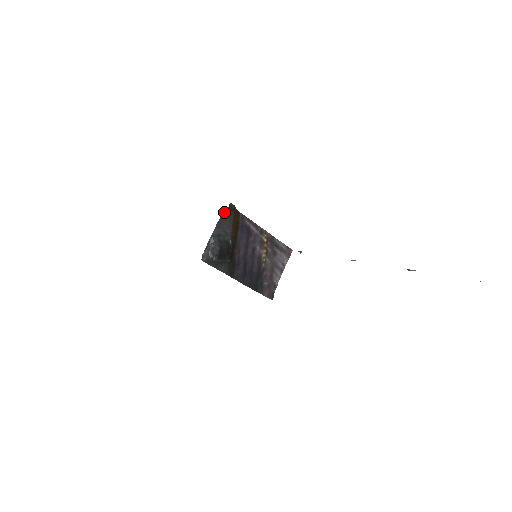
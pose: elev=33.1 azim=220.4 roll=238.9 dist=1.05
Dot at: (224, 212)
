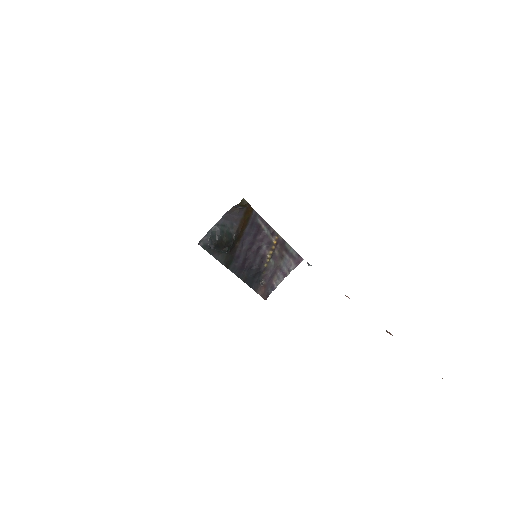
Dot at: (235, 205)
